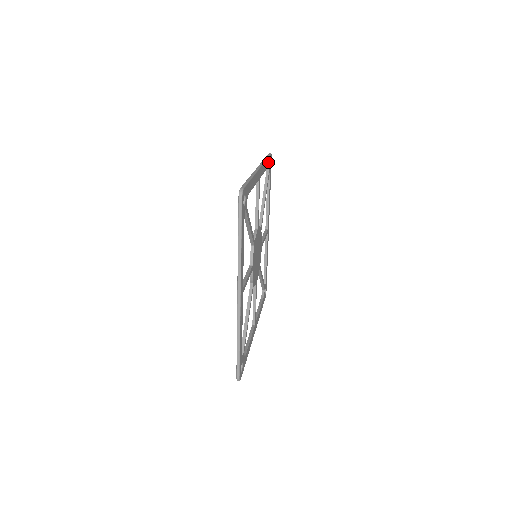
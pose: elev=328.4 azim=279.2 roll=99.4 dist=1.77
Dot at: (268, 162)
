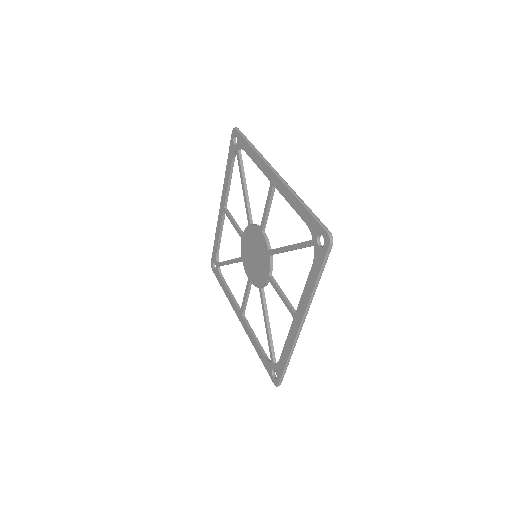
Dot at: occluded
